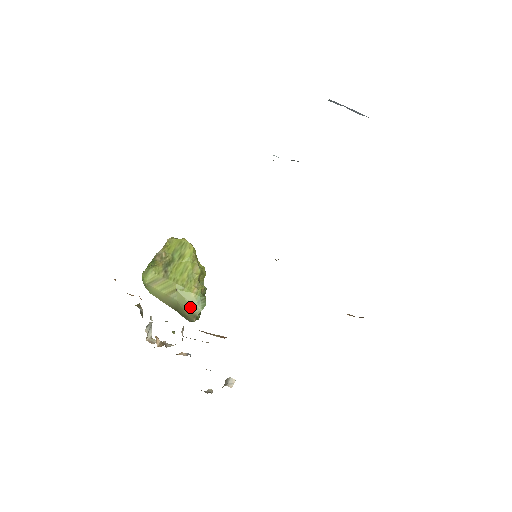
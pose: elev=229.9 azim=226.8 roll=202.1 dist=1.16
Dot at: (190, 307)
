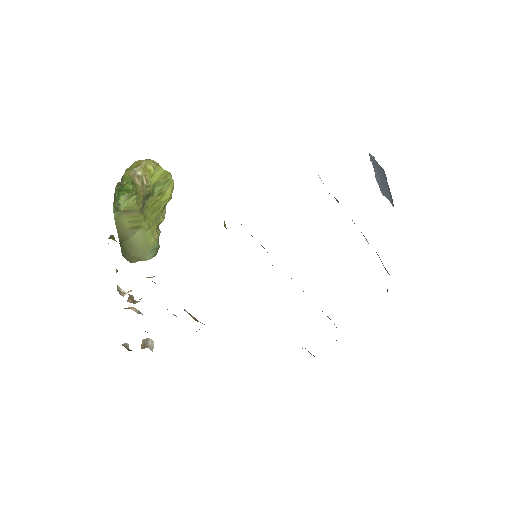
Dot at: (143, 251)
